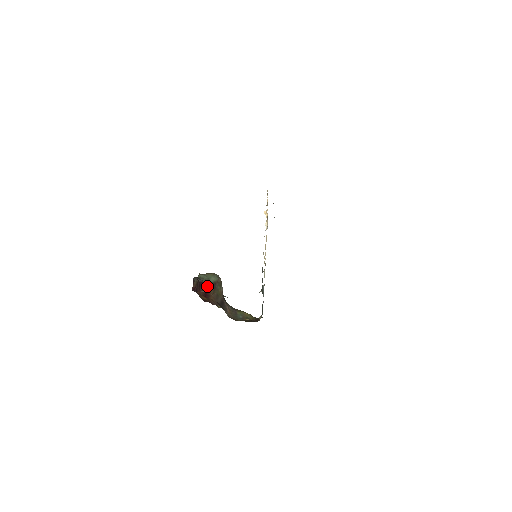
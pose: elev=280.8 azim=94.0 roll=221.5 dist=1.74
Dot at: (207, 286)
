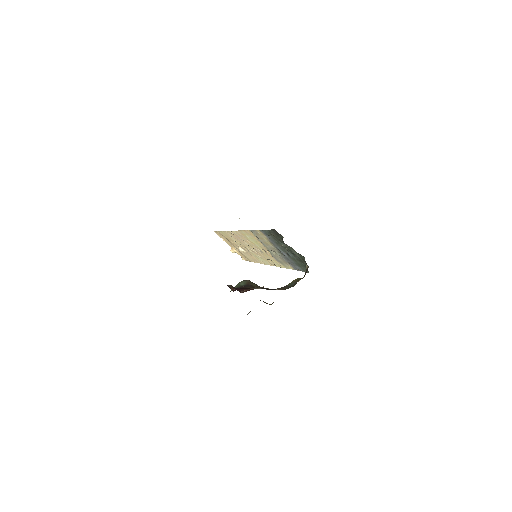
Dot at: (243, 288)
